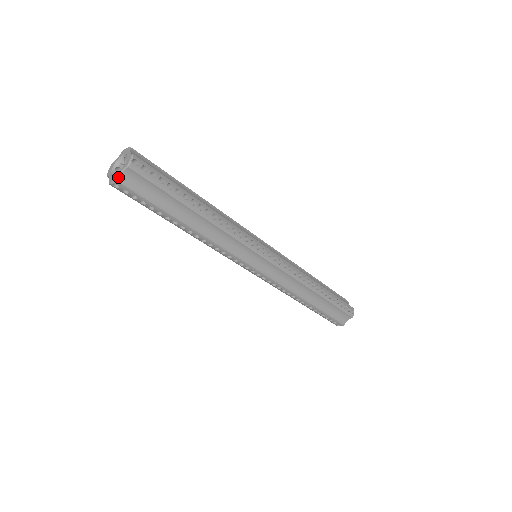
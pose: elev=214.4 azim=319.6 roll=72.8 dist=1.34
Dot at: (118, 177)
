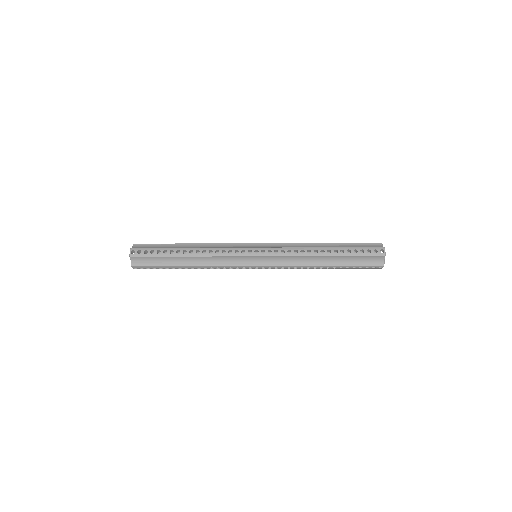
Dot at: occluded
